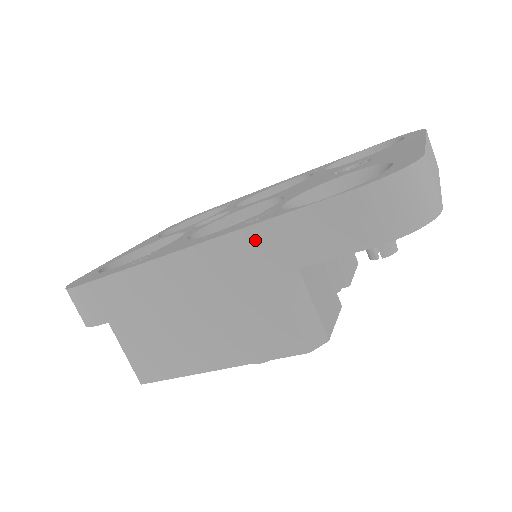
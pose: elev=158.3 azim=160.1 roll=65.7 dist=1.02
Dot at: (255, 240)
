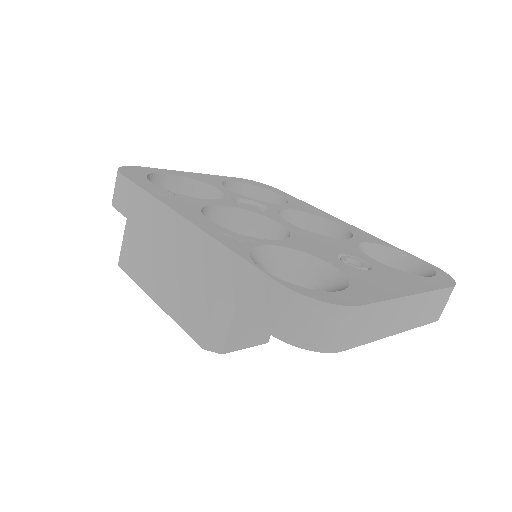
Dot at: (213, 252)
